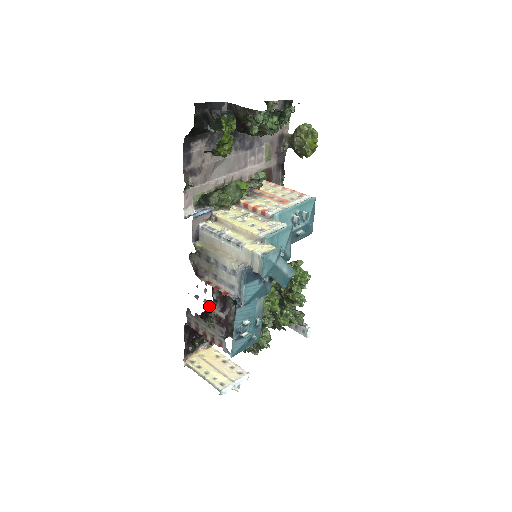
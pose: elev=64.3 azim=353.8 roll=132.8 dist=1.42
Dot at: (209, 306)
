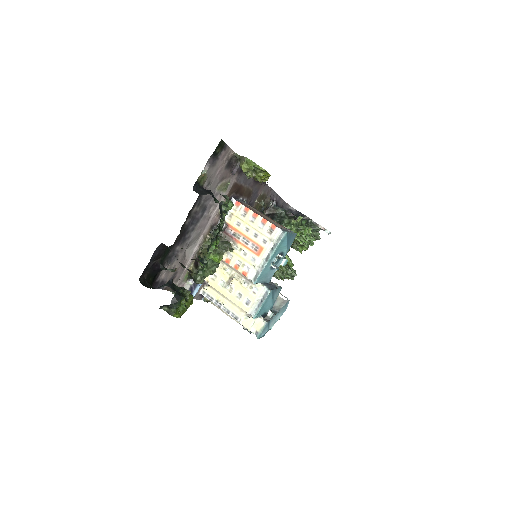
Dot at: occluded
